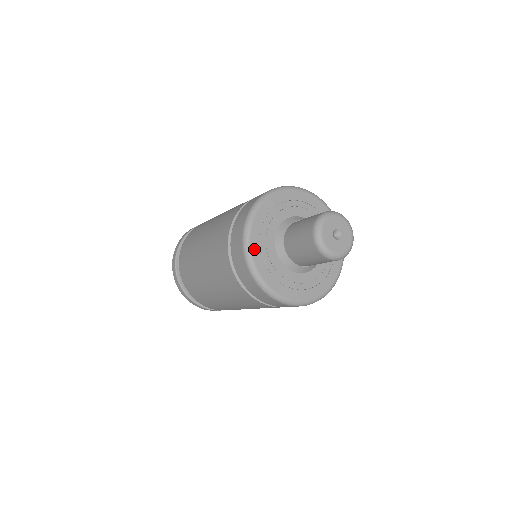
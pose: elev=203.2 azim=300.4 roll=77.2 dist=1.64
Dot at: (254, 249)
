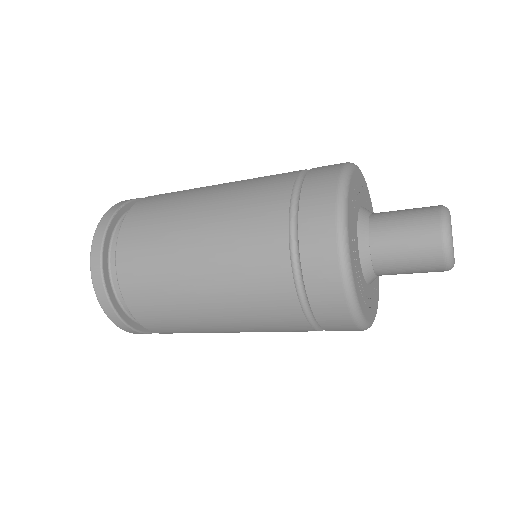
Dot at: (349, 233)
